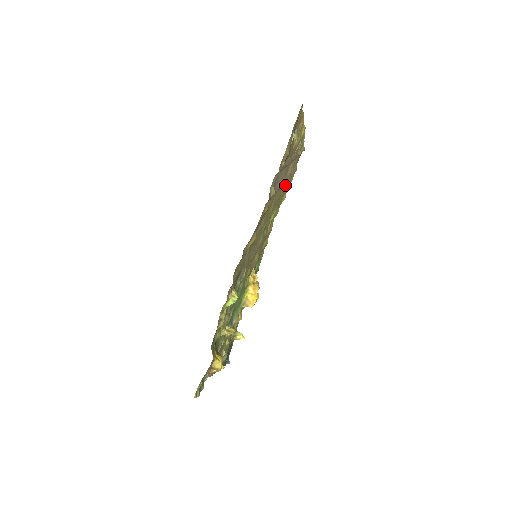
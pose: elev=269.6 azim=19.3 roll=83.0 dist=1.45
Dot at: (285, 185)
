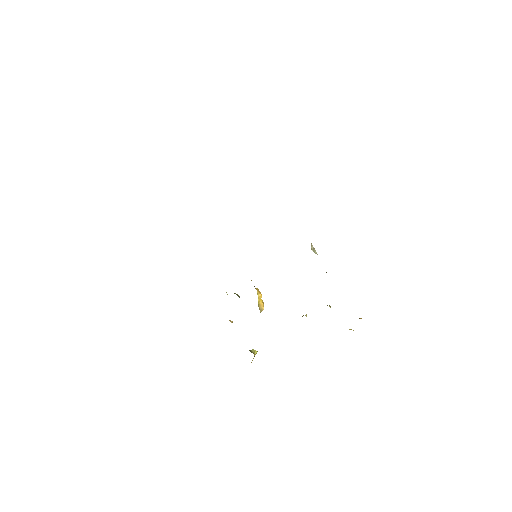
Dot at: occluded
